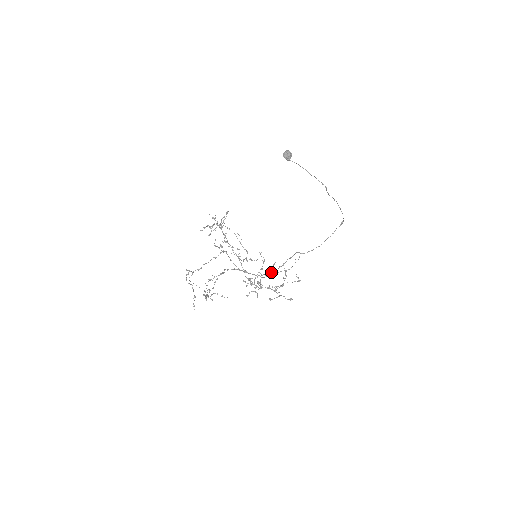
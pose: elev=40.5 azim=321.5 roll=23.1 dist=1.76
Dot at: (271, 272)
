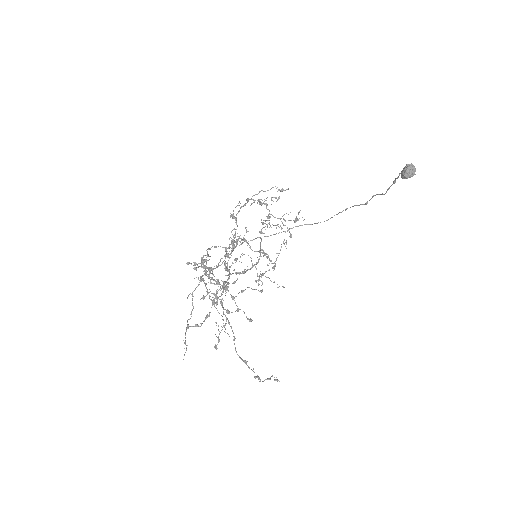
Dot at: (244, 271)
